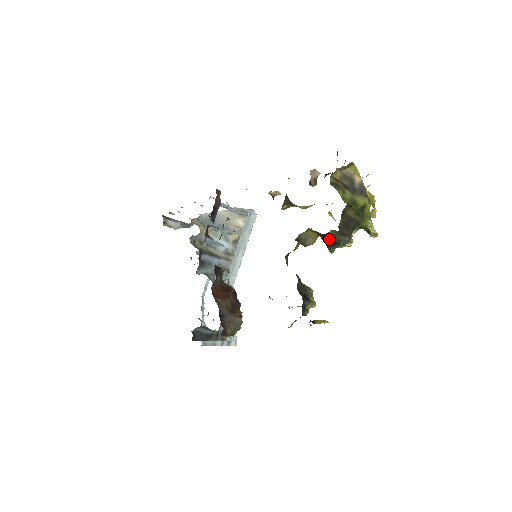
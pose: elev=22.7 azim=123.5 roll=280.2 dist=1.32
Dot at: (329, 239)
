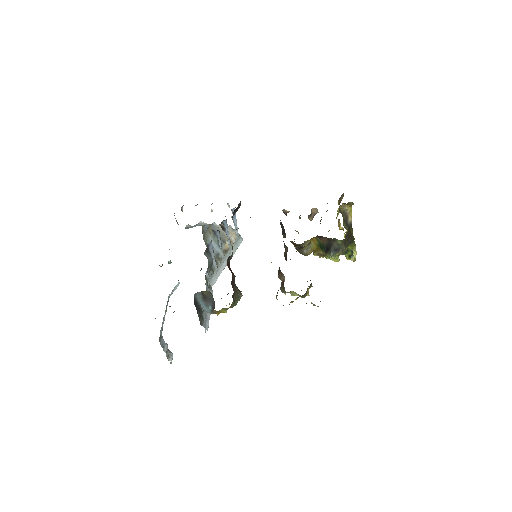
Dot at: (332, 245)
